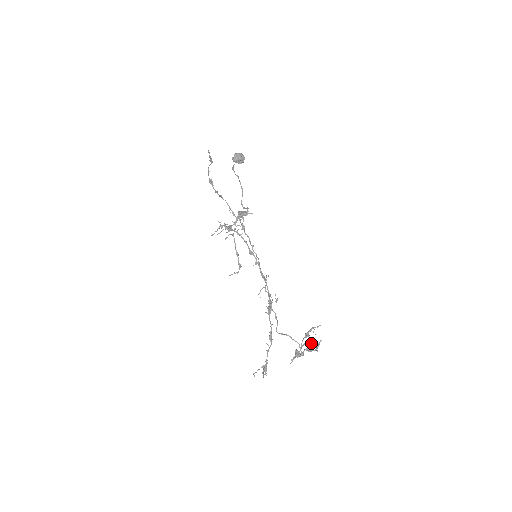
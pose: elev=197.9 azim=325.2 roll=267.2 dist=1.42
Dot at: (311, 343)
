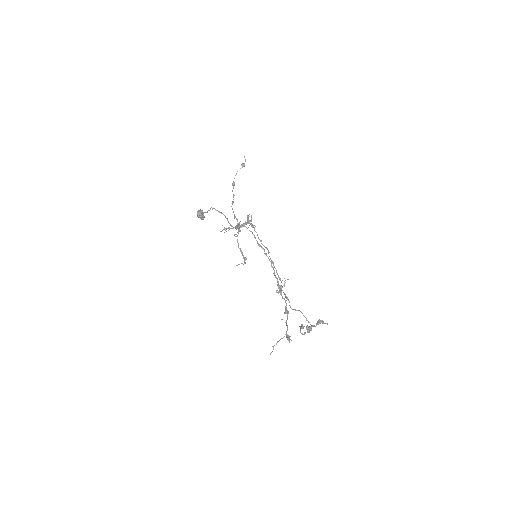
Dot at: (319, 319)
